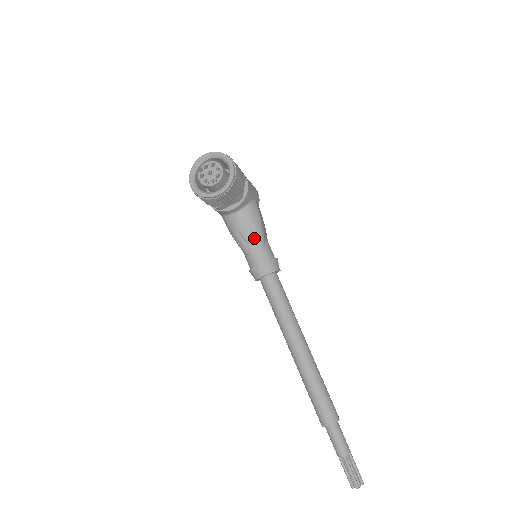
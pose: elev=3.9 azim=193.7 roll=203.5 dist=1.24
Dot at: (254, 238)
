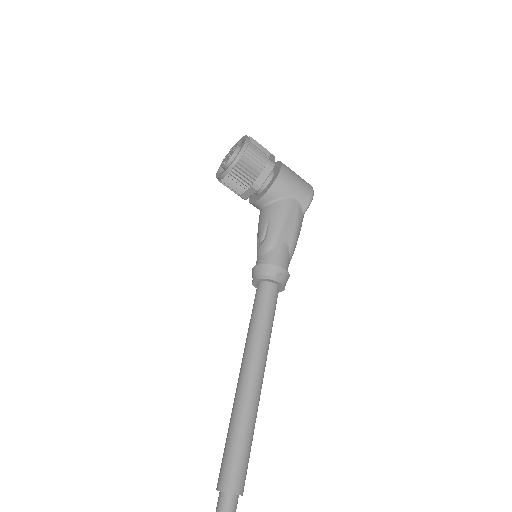
Dot at: (265, 237)
